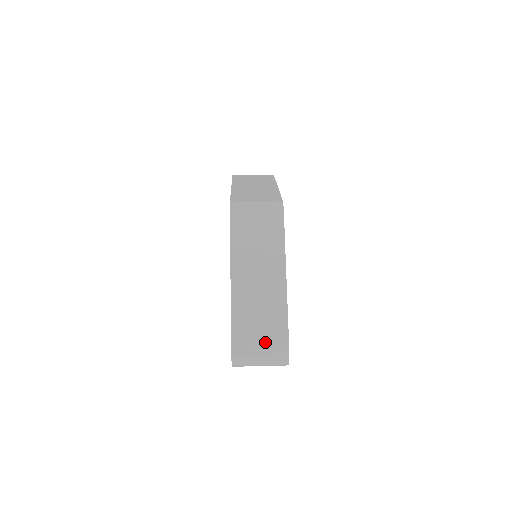
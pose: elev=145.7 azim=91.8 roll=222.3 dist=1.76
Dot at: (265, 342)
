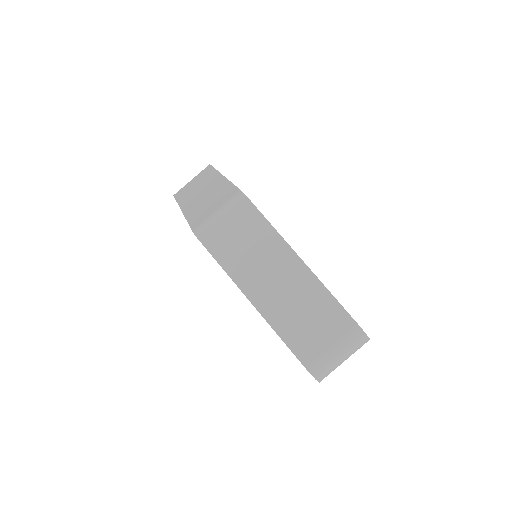
Dot at: (333, 338)
